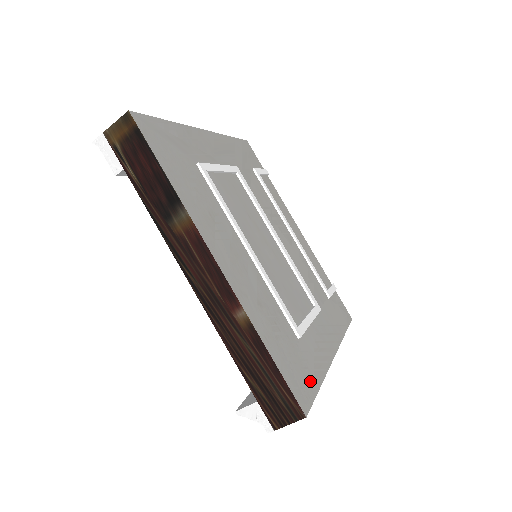
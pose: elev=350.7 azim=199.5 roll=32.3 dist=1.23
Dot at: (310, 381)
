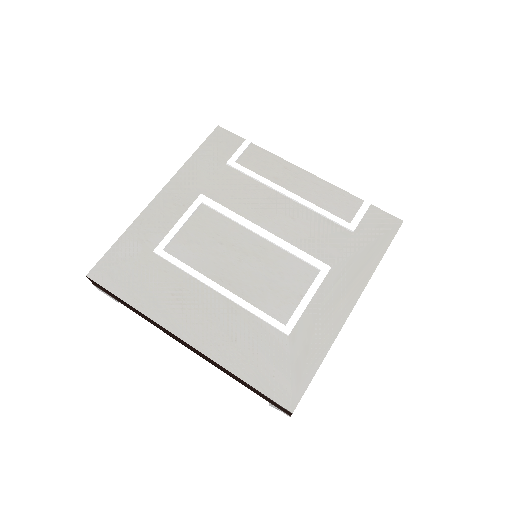
Dot at: (303, 372)
